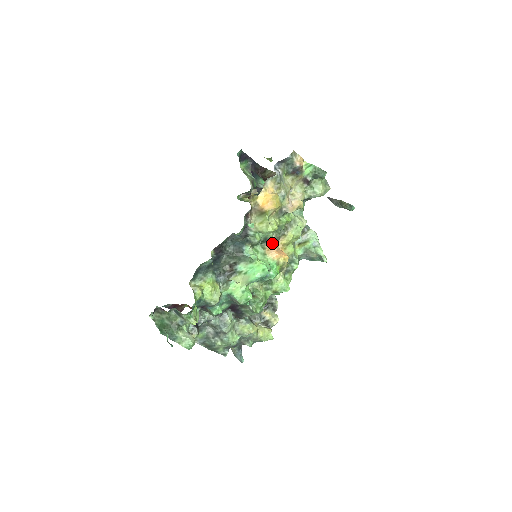
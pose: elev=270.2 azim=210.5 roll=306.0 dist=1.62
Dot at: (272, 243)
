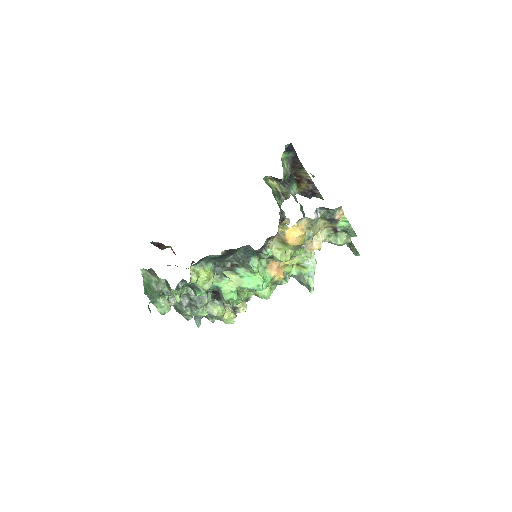
Dot at: occluded
